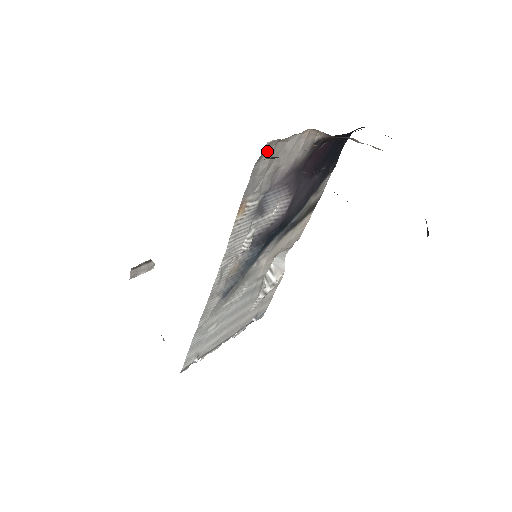
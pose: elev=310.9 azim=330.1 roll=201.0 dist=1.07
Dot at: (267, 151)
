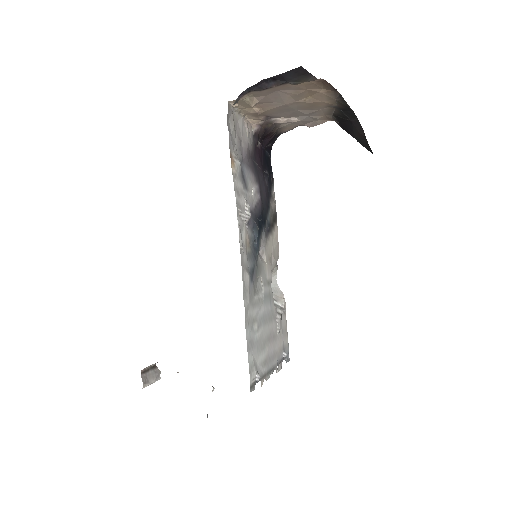
Dot at: (230, 114)
